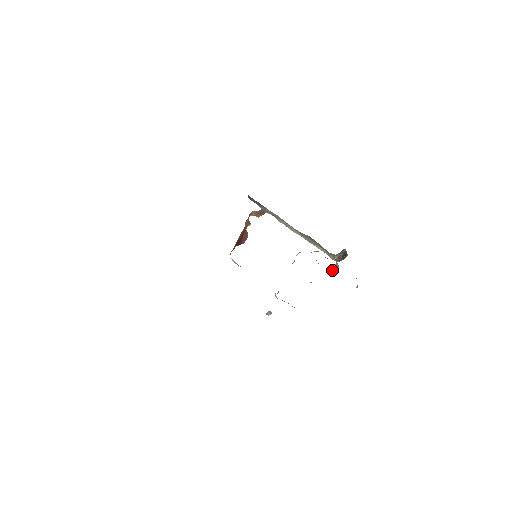
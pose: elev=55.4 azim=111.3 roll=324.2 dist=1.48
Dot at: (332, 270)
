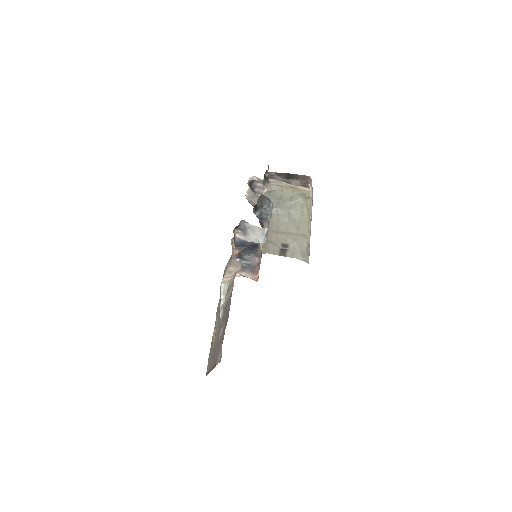
Dot at: occluded
